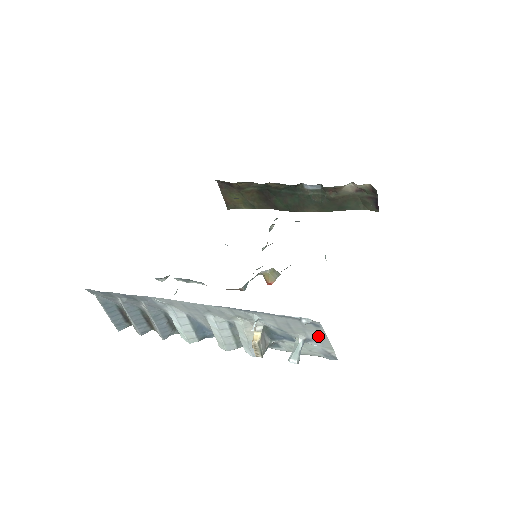
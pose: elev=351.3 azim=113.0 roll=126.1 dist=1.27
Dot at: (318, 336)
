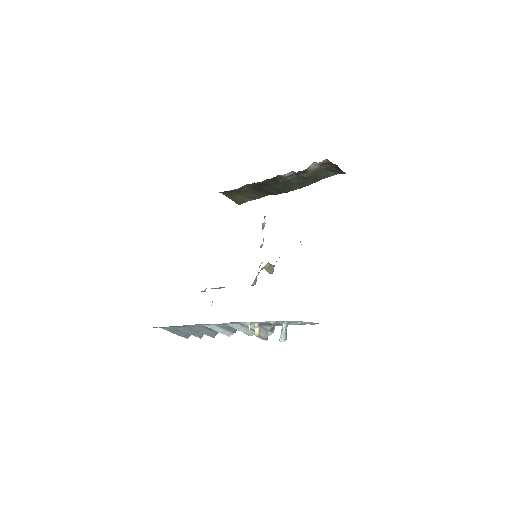
Dot at: (291, 321)
